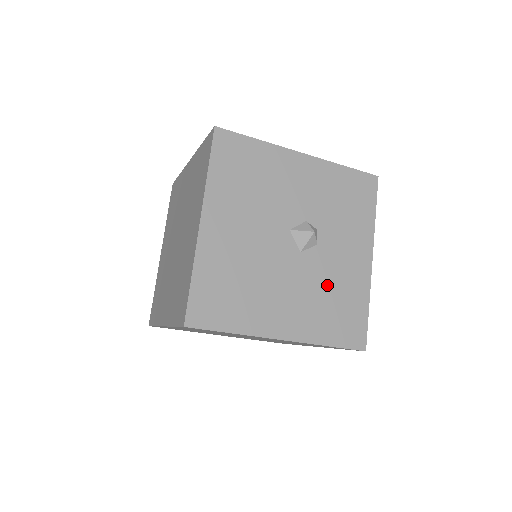
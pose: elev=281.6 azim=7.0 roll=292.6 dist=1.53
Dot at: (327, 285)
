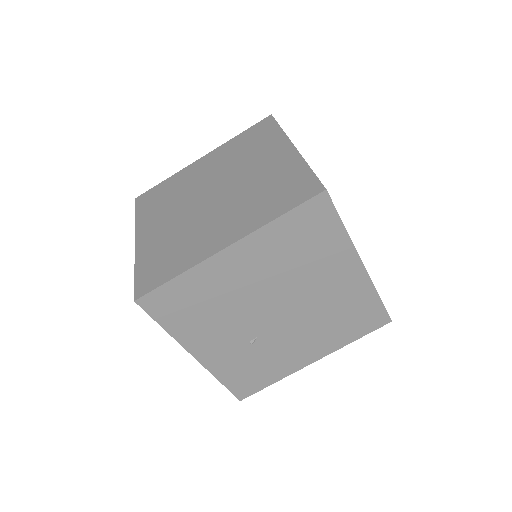
Dot at: occluded
